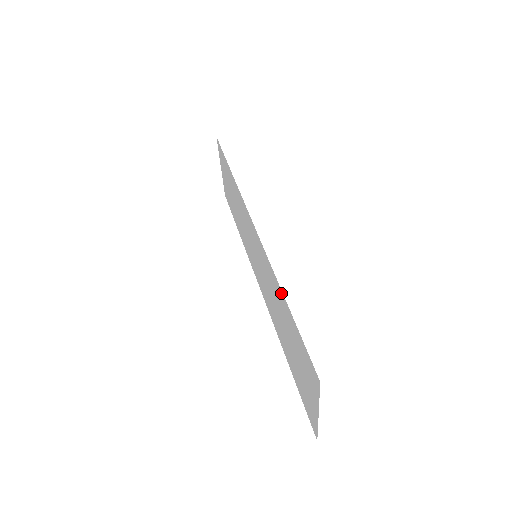
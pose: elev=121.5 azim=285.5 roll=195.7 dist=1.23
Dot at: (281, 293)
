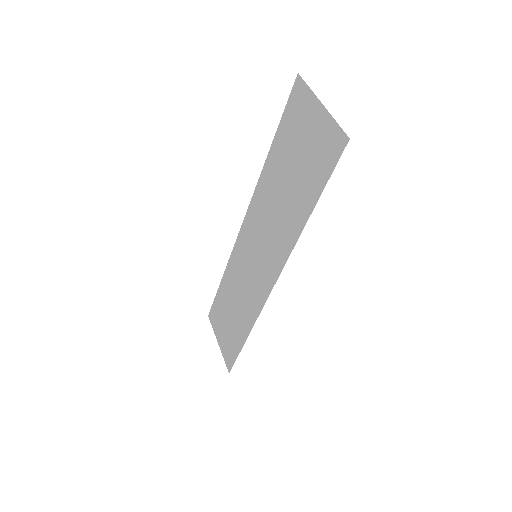
Dot at: (267, 161)
